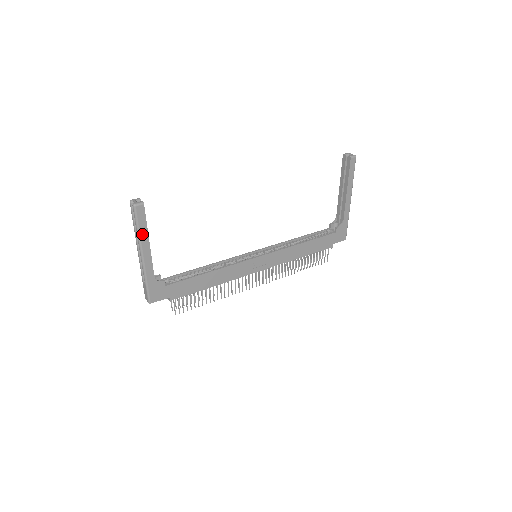
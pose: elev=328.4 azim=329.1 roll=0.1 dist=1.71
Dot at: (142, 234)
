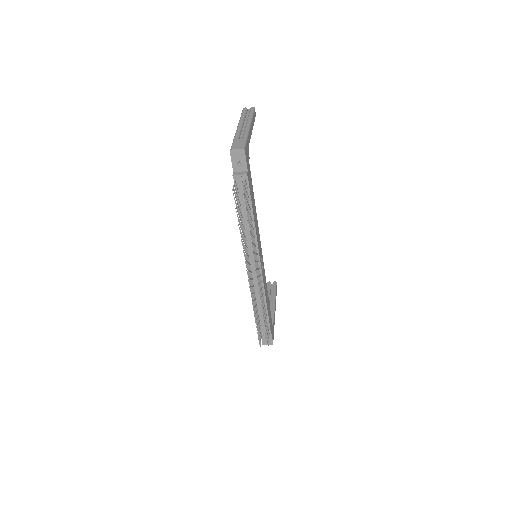
Dot at: (253, 120)
